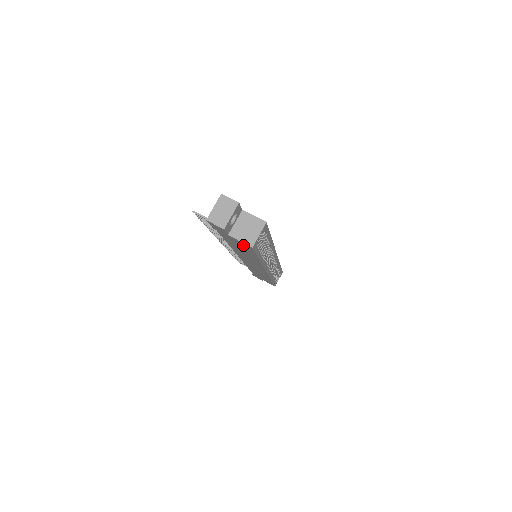
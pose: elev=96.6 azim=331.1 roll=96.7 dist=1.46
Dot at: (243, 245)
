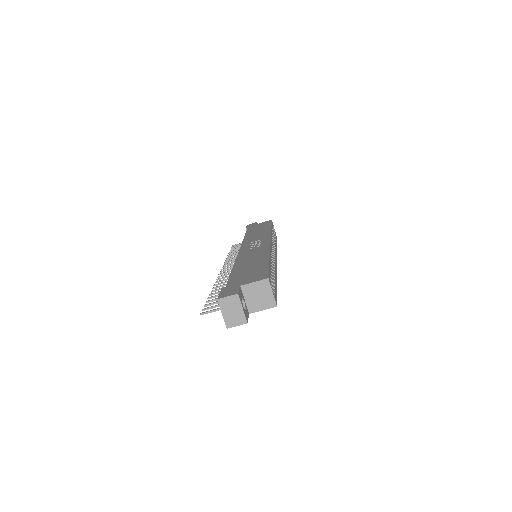
Dot at: occluded
